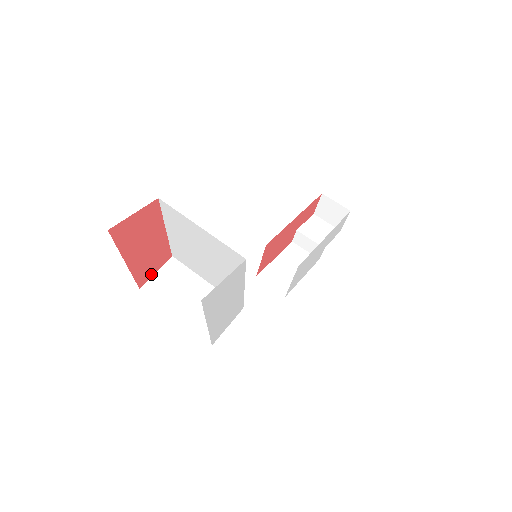
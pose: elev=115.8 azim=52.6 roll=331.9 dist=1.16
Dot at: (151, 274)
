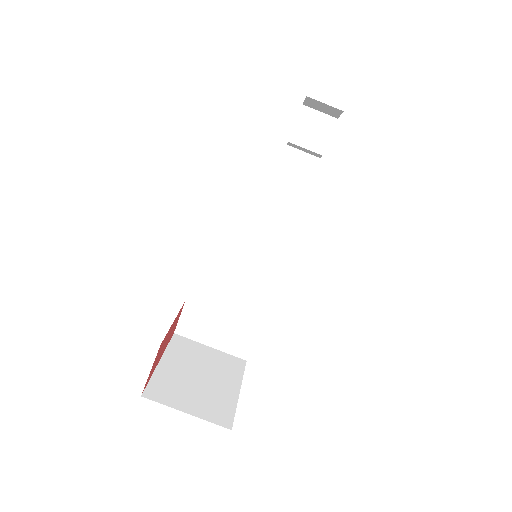
Dot at: (177, 322)
